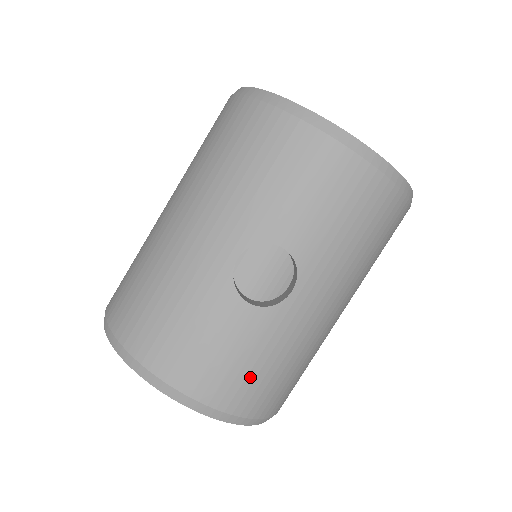
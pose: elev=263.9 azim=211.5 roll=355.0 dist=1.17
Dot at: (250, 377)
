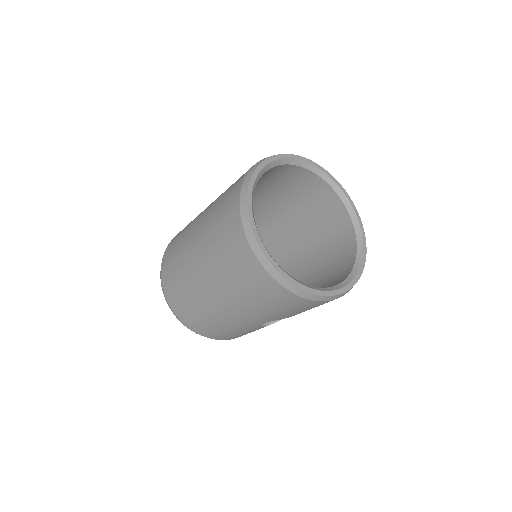
Dot at: occluded
